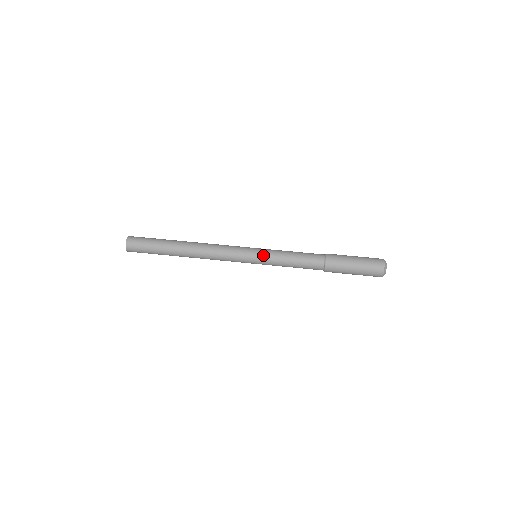
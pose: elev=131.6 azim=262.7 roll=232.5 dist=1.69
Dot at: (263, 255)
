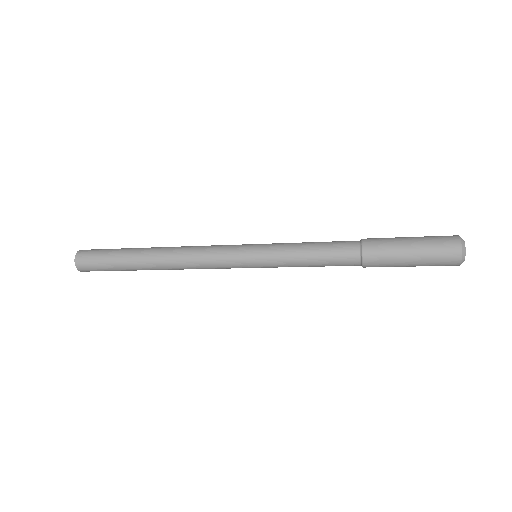
Dot at: (267, 244)
